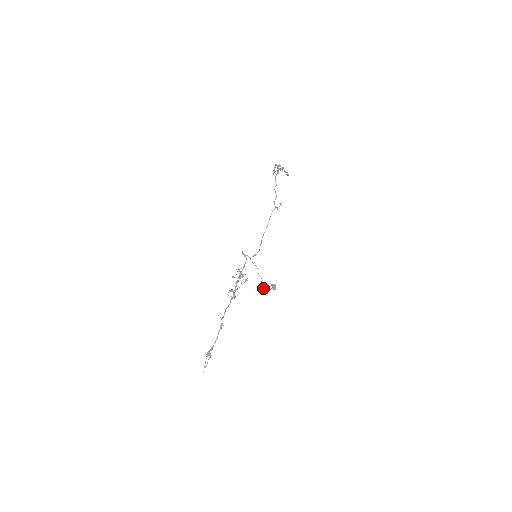
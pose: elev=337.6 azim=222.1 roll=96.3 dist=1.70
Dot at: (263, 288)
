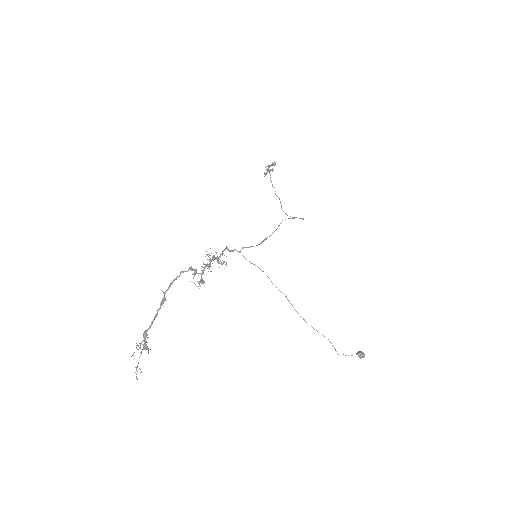
Dot at: occluded
